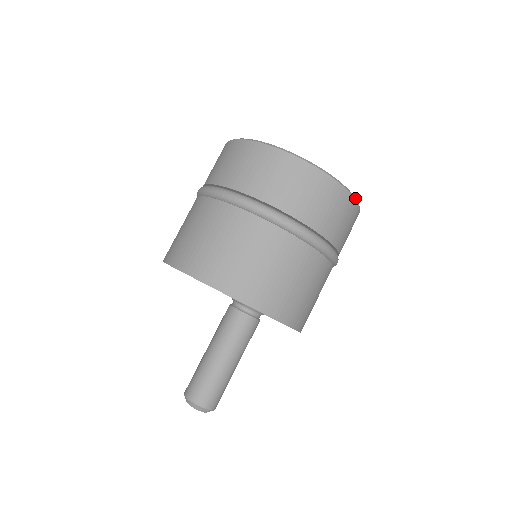
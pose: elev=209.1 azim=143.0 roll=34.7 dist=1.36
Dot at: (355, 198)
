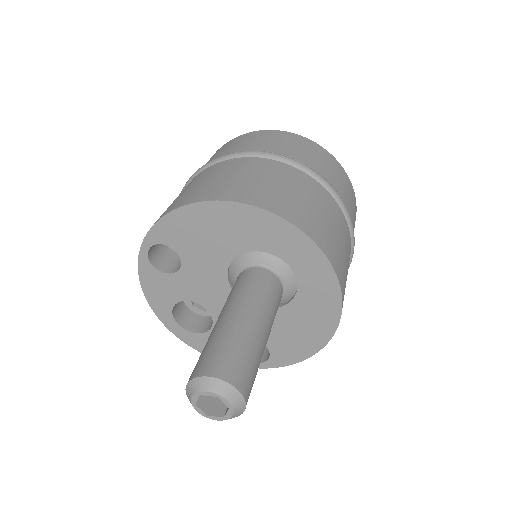
Dot at: (347, 176)
